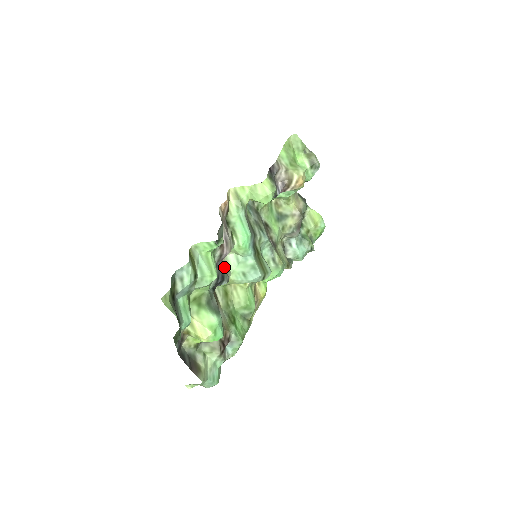
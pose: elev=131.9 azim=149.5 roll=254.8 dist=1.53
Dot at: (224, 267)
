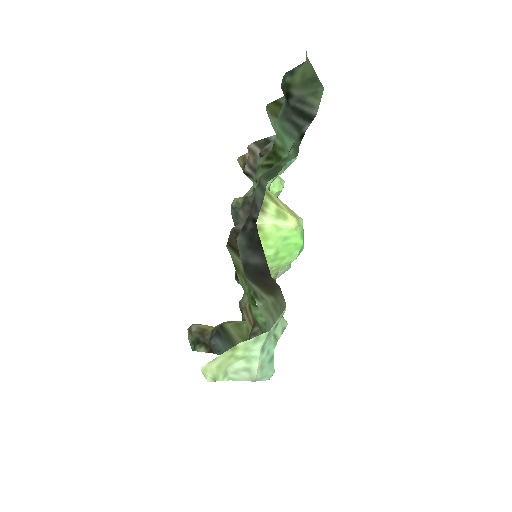
Dot at: (248, 215)
